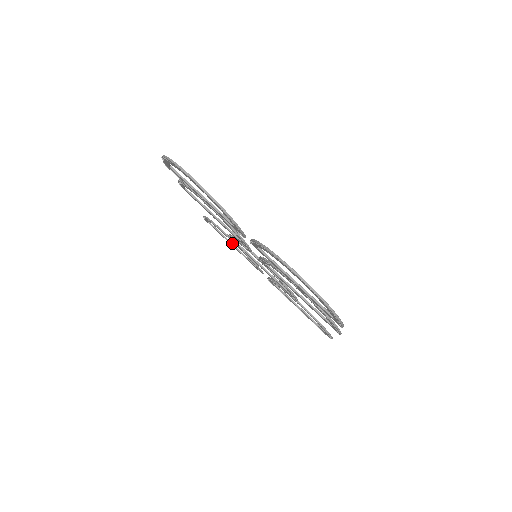
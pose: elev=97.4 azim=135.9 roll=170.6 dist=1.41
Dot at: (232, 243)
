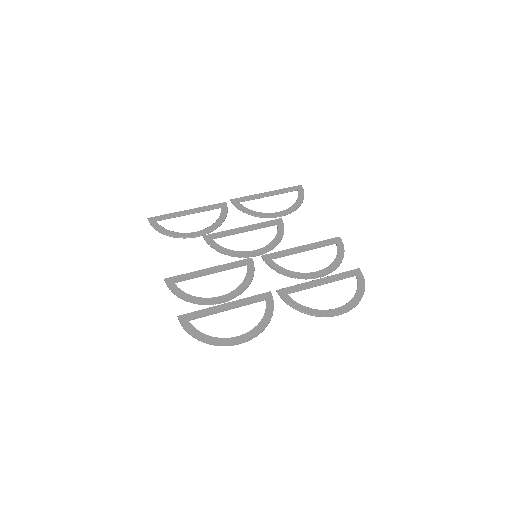
Dot at: (188, 214)
